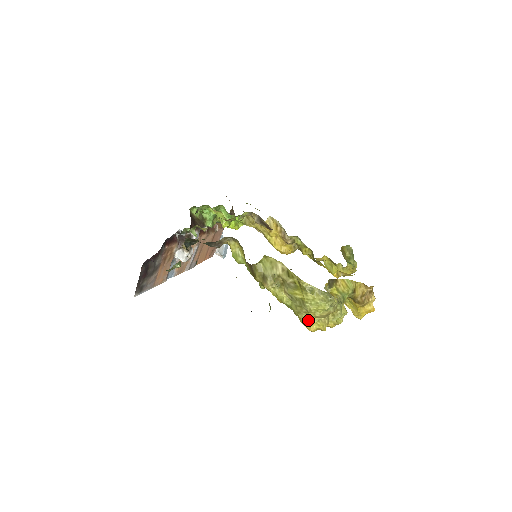
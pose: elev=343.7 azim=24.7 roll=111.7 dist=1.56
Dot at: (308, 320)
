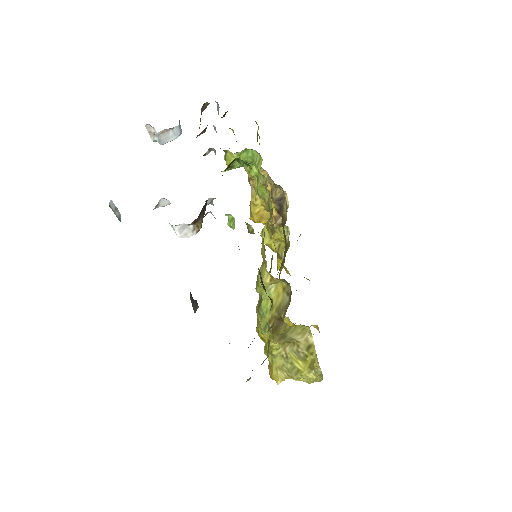
Dot at: (283, 379)
